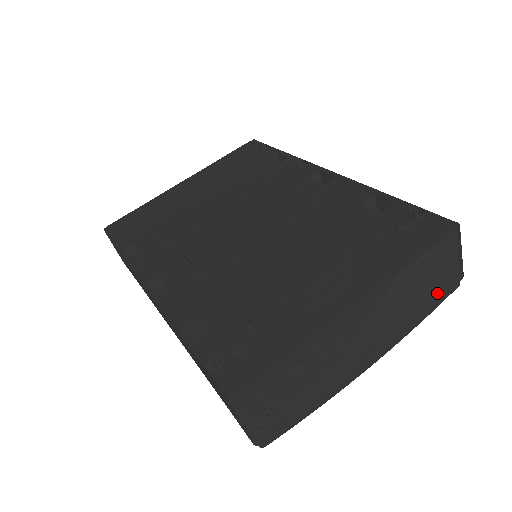
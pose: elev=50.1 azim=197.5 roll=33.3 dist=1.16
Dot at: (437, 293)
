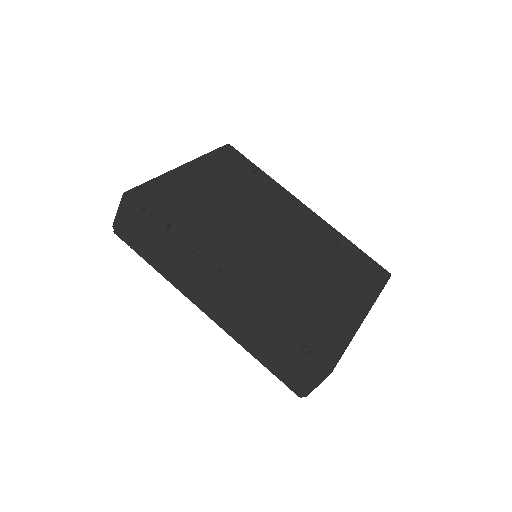
Dot at: occluded
